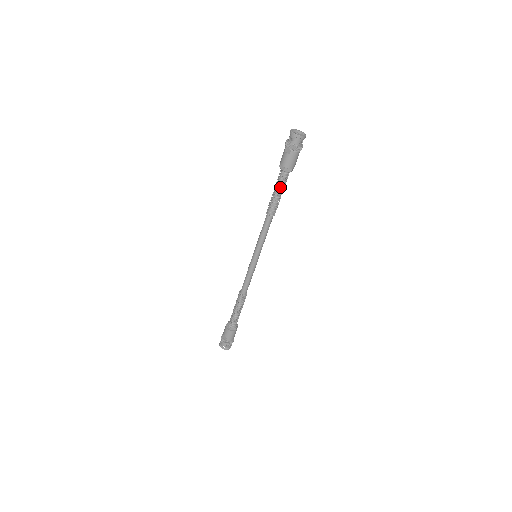
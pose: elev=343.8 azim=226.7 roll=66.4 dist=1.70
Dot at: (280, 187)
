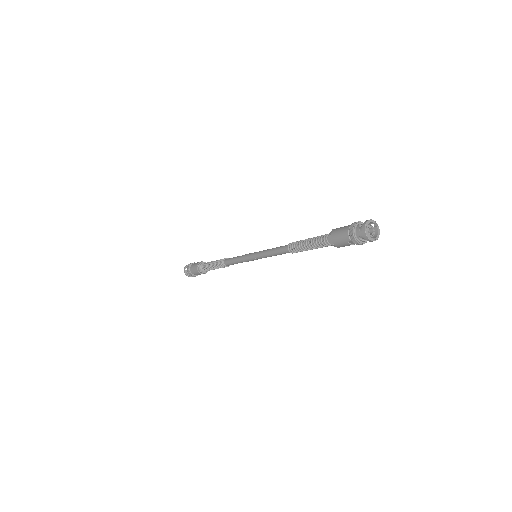
Dot at: (321, 247)
